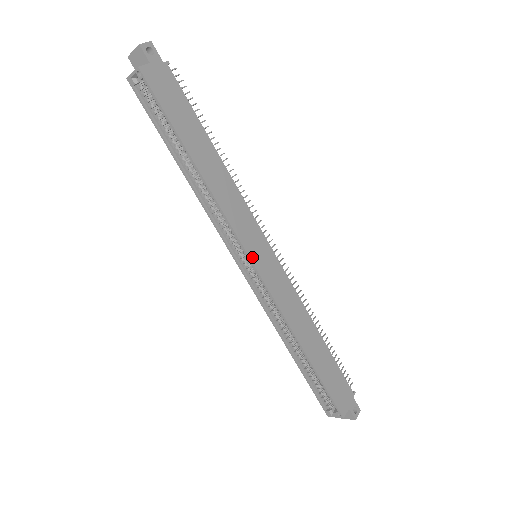
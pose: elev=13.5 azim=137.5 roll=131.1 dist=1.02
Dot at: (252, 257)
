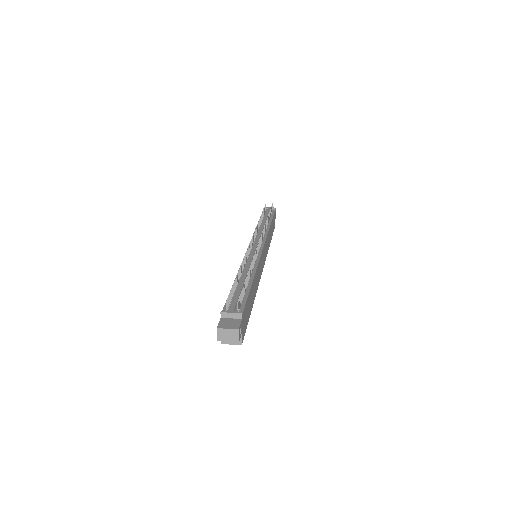
Dot at: (263, 267)
